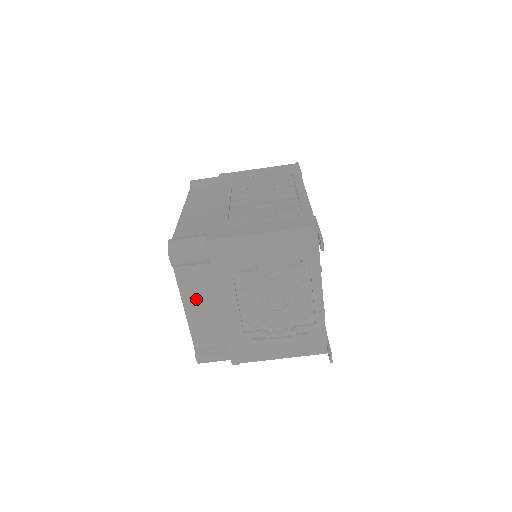
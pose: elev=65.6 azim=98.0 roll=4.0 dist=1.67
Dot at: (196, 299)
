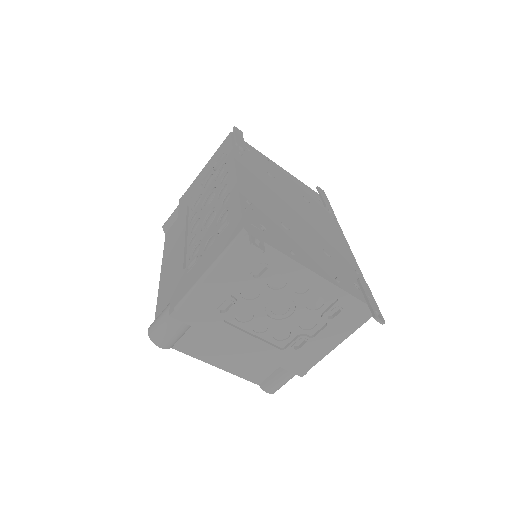
Dot at: (216, 354)
